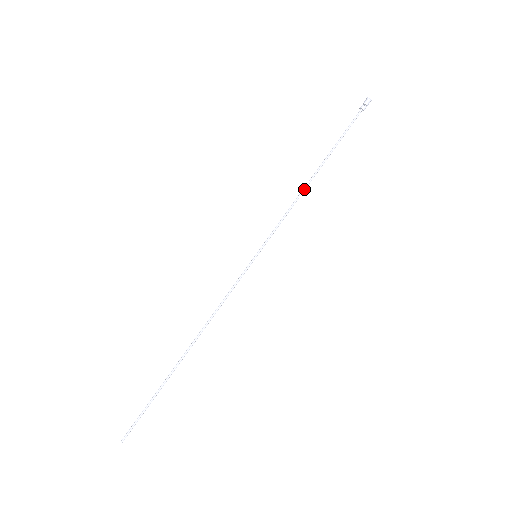
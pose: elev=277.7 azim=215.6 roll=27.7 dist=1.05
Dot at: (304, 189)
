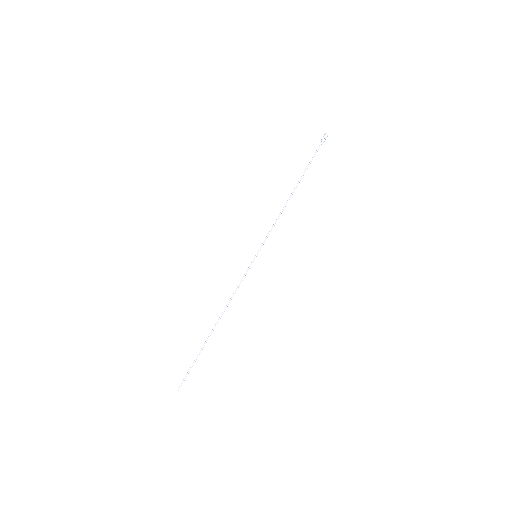
Dot at: occluded
